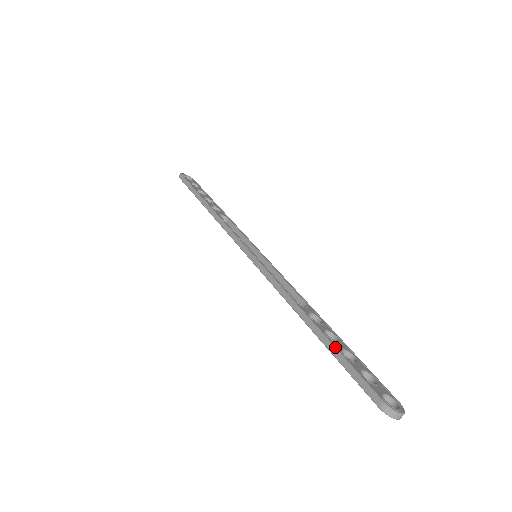
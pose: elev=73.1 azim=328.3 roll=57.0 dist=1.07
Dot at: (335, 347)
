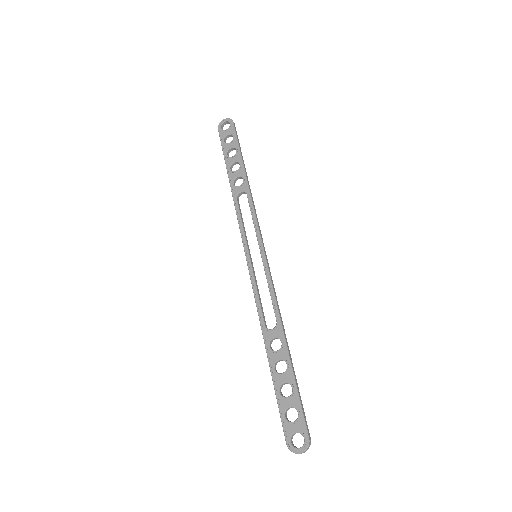
Dot at: occluded
